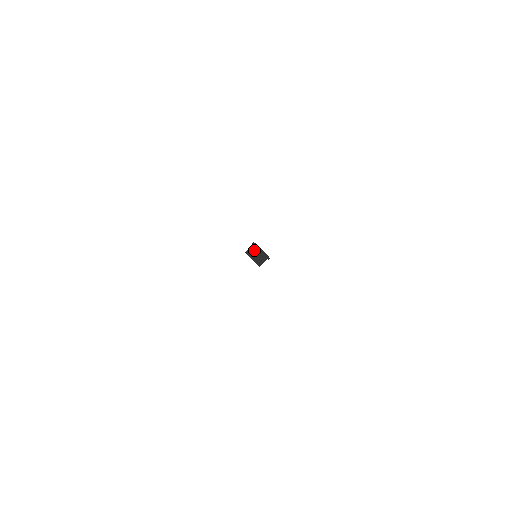
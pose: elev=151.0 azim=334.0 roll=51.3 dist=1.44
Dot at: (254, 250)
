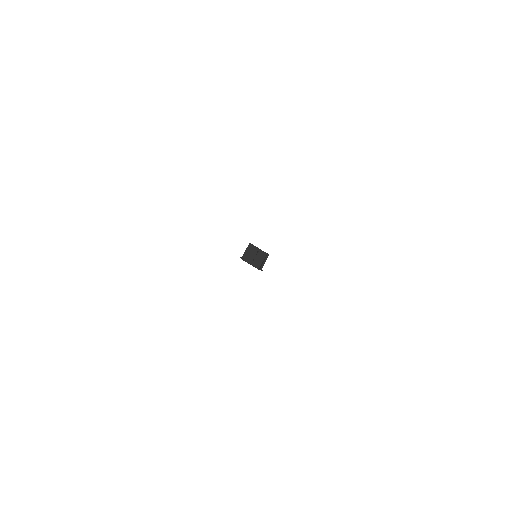
Dot at: (251, 252)
